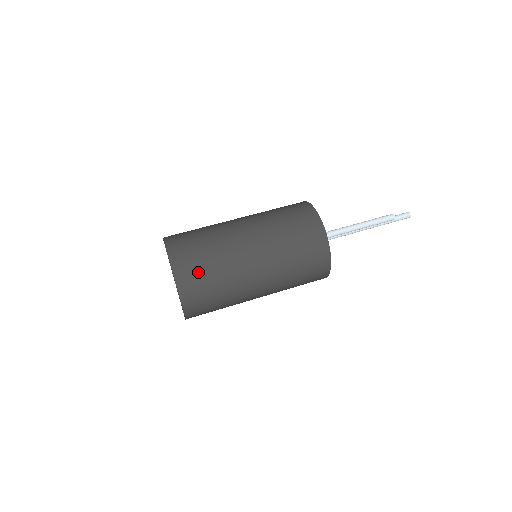
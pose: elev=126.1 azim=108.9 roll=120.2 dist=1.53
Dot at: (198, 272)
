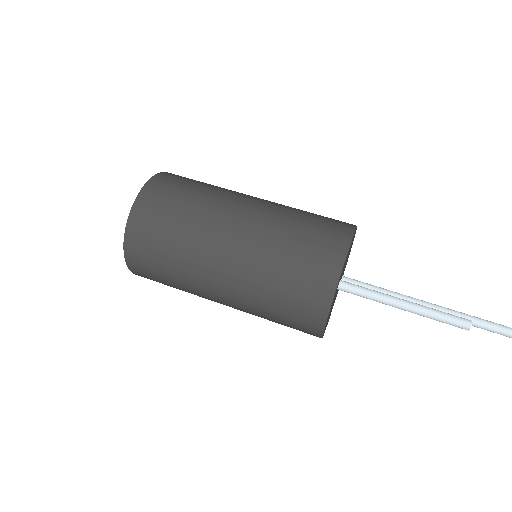
Dot at: (153, 236)
